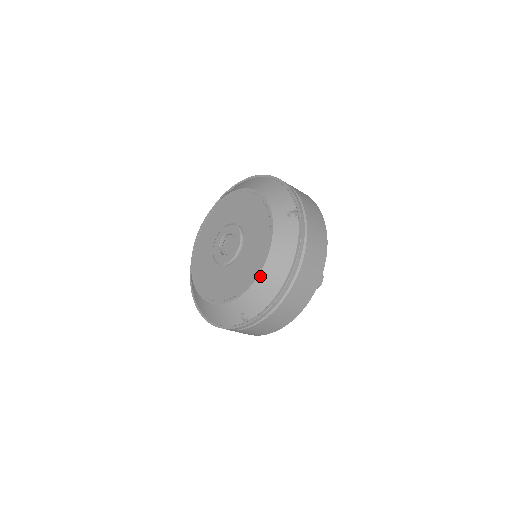
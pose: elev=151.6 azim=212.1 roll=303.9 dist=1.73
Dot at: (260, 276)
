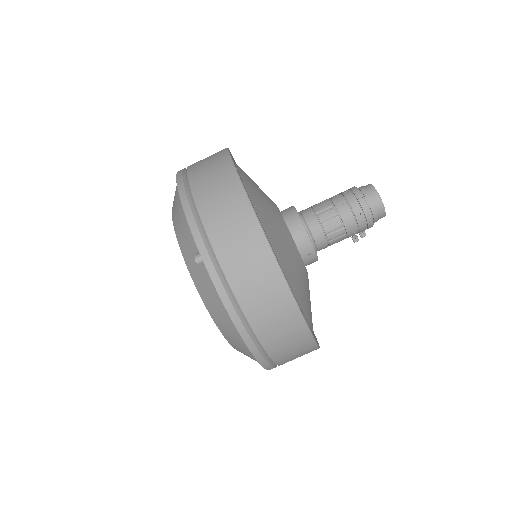
Dot at: (227, 340)
